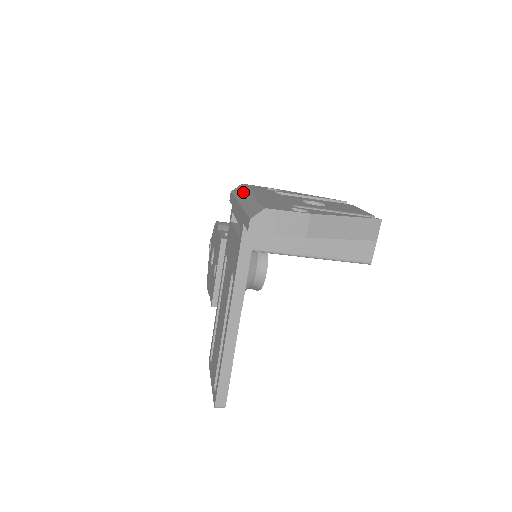
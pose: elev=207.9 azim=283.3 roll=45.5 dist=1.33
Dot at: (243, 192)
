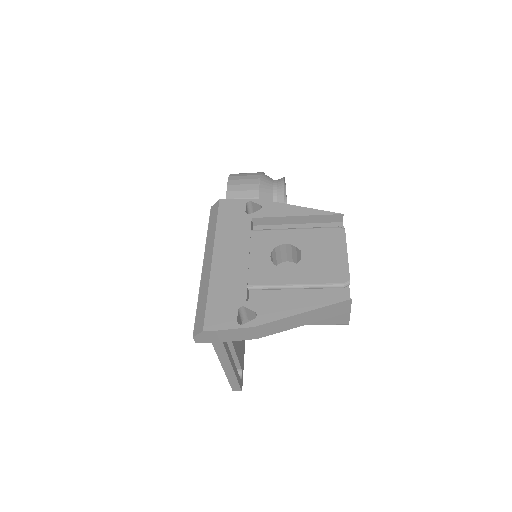
Dot at: (212, 236)
